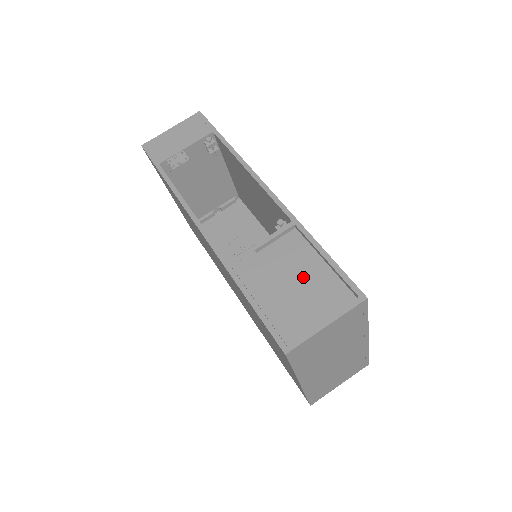
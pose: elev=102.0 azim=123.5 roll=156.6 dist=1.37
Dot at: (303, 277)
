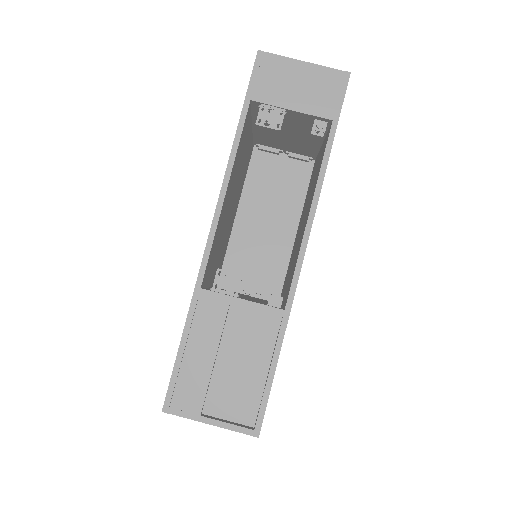
Dot at: (240, 365)
